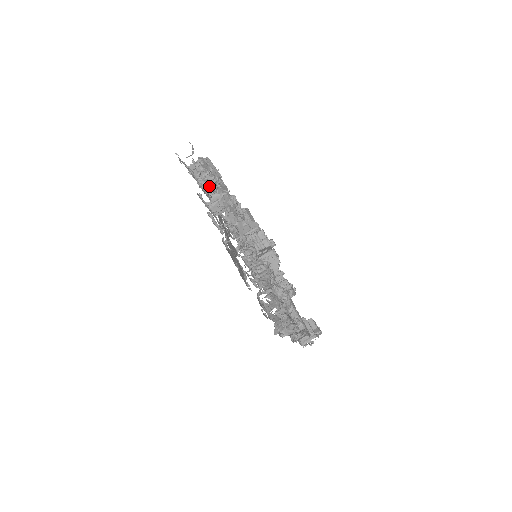
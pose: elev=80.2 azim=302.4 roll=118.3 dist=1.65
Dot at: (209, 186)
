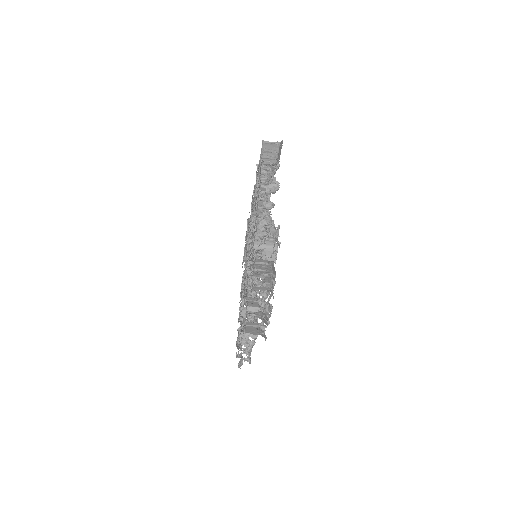
Dot at: (261, 282)
